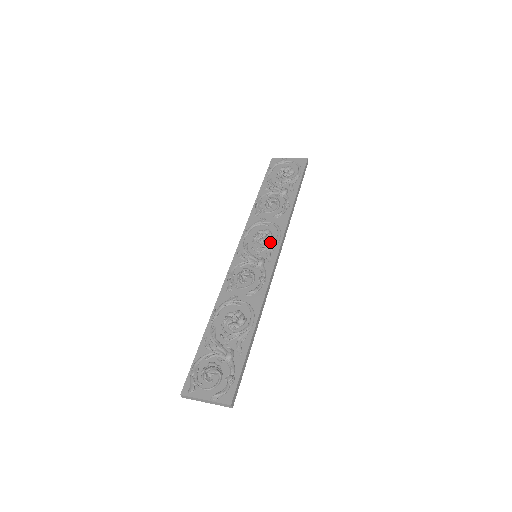
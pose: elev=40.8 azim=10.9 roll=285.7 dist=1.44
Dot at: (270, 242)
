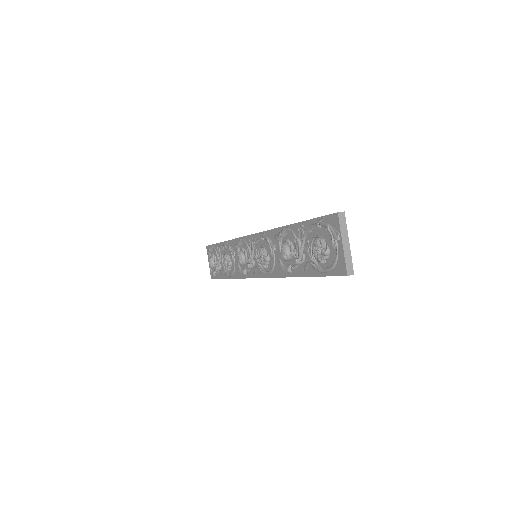
Dot at: occluded
